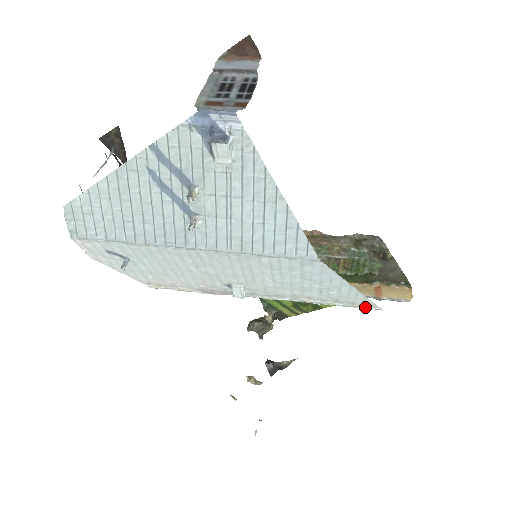
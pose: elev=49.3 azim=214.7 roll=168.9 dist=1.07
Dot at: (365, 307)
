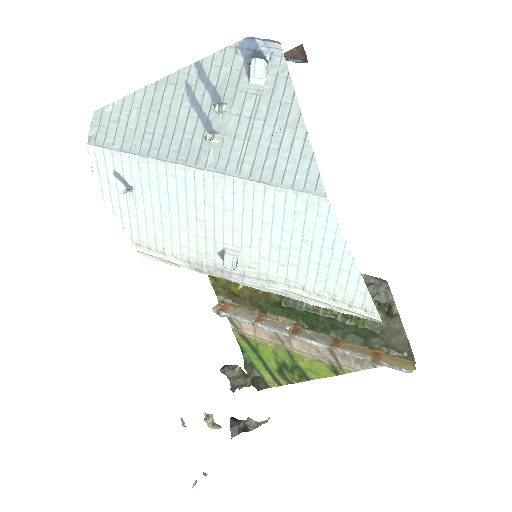
Dot at: (363, 314)
